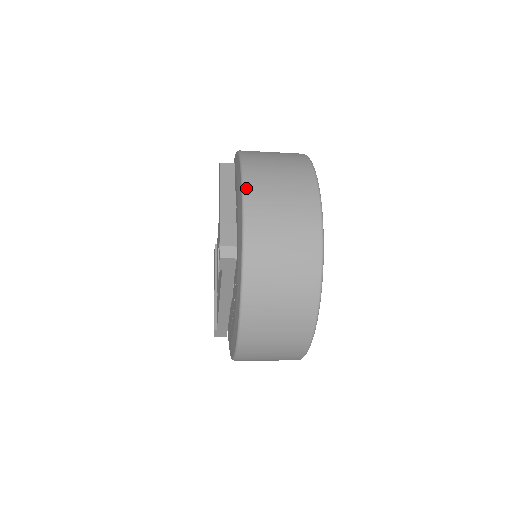
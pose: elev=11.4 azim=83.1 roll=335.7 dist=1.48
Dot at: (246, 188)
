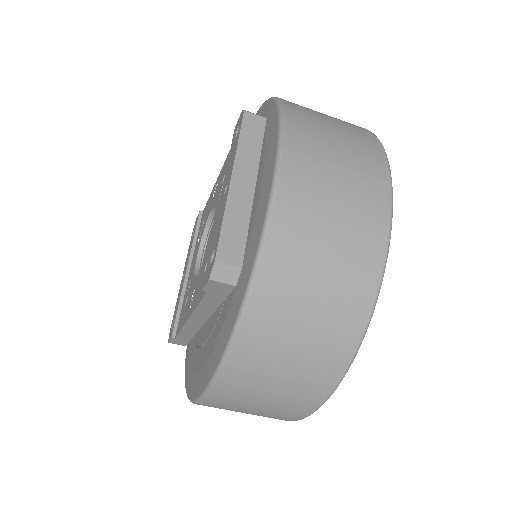
Dot at: (282, 176)
